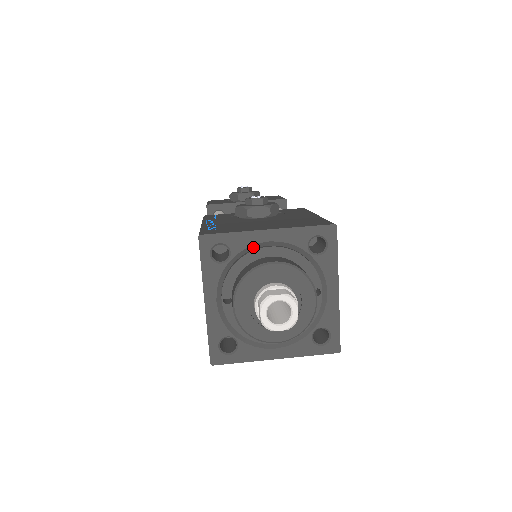
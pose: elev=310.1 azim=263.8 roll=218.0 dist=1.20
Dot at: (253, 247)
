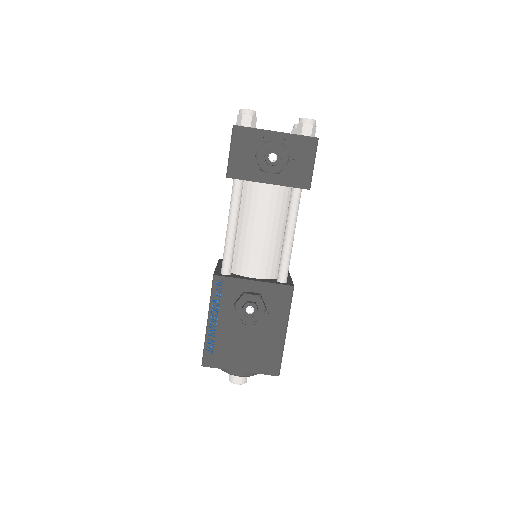
Dot at: occluded
